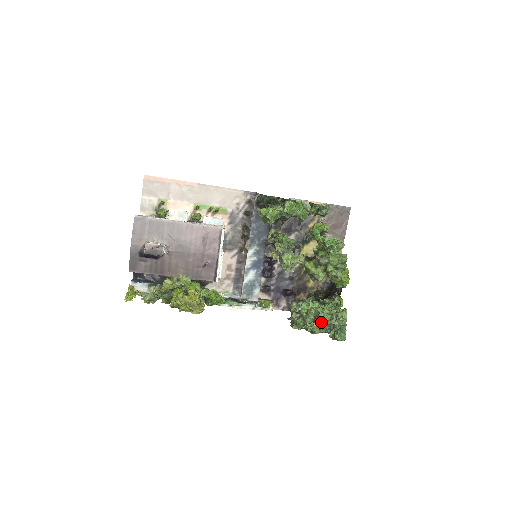
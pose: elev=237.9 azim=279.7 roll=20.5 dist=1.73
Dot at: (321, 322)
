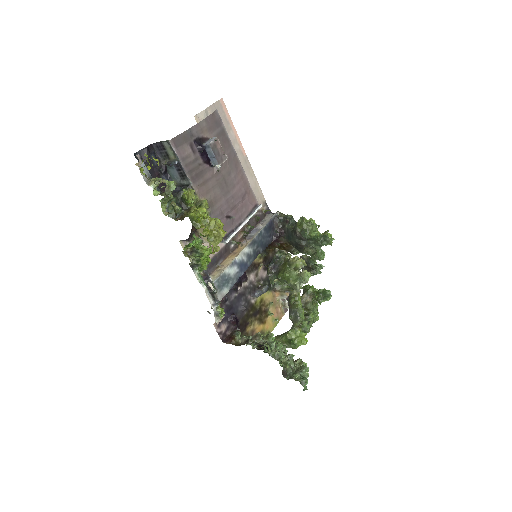
Dot at: occluded
